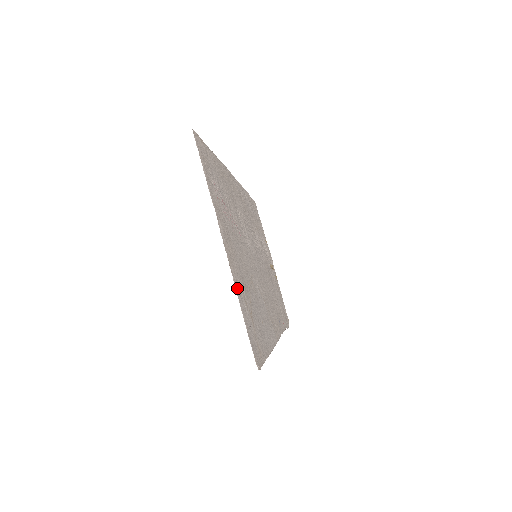
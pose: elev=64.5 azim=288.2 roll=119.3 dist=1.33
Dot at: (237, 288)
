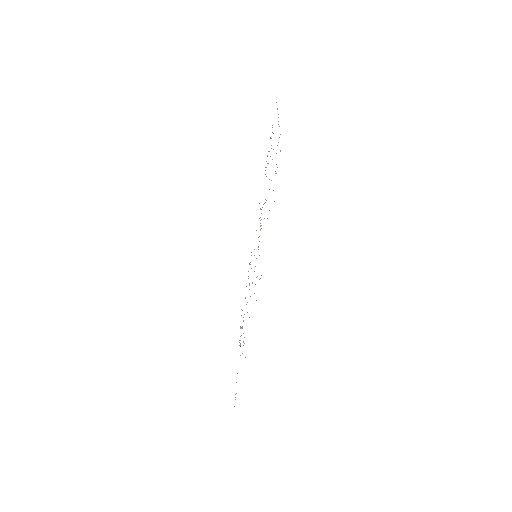
Dot at: (279, 137)
